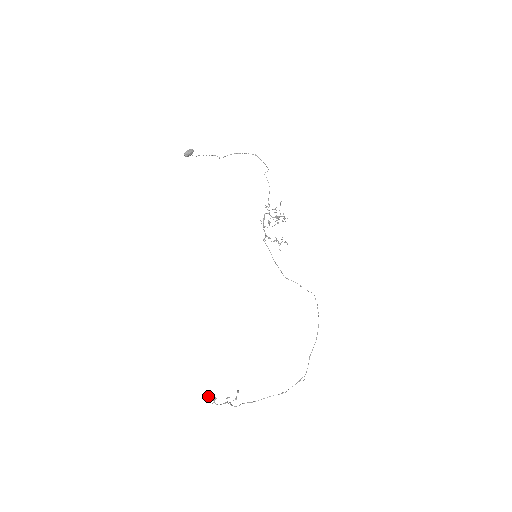
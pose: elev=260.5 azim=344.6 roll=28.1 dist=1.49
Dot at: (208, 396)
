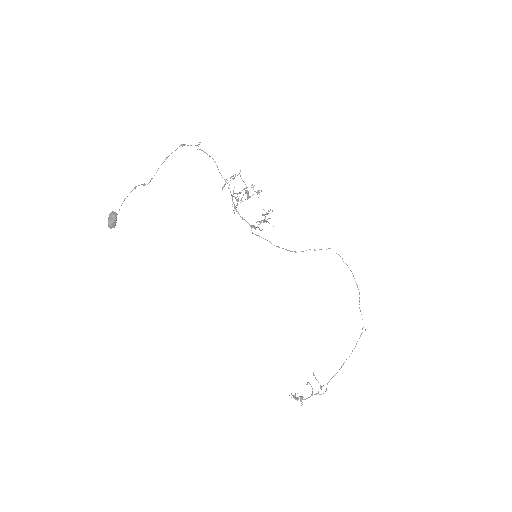
Dot at: (293, 397)
